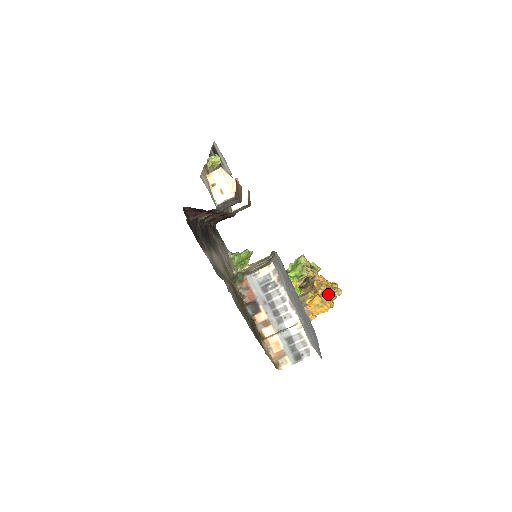
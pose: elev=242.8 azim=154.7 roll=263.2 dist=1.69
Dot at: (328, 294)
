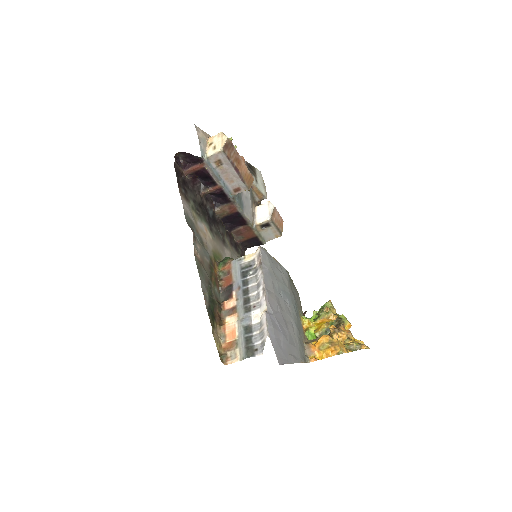
Dot at: (346, 344)
